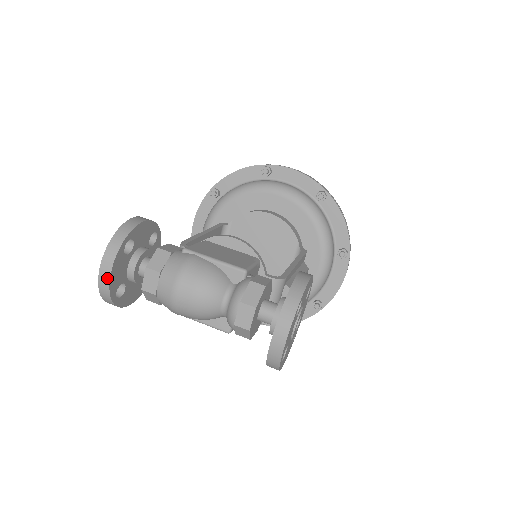
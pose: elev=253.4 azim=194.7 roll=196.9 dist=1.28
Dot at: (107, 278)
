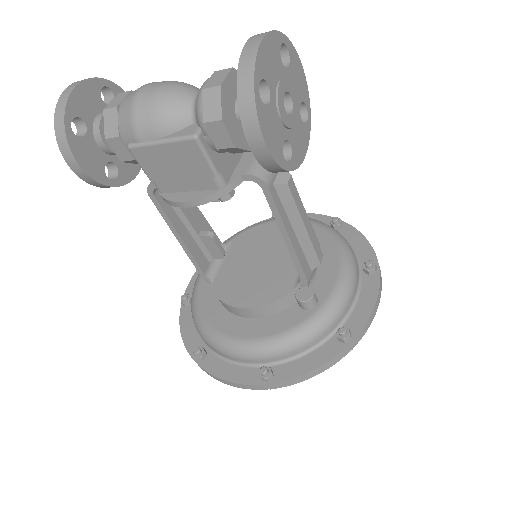
Dot at: (71, 89)
